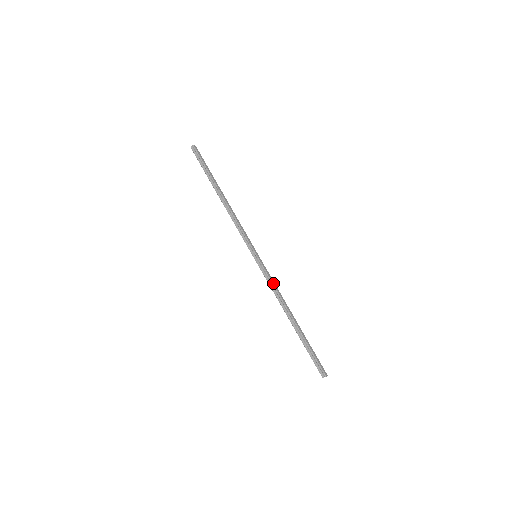
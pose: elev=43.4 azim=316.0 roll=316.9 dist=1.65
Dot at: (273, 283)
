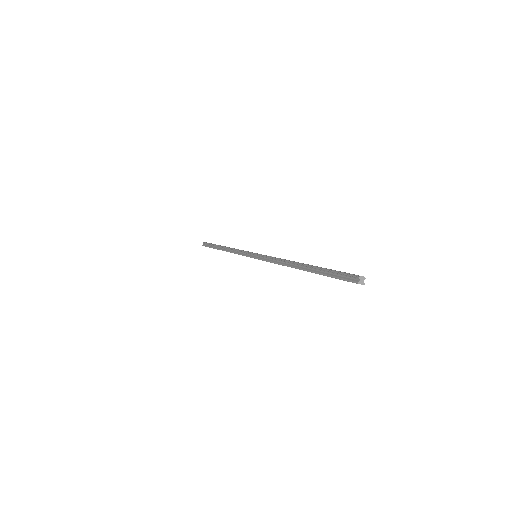
Dot at: (273, 257)
